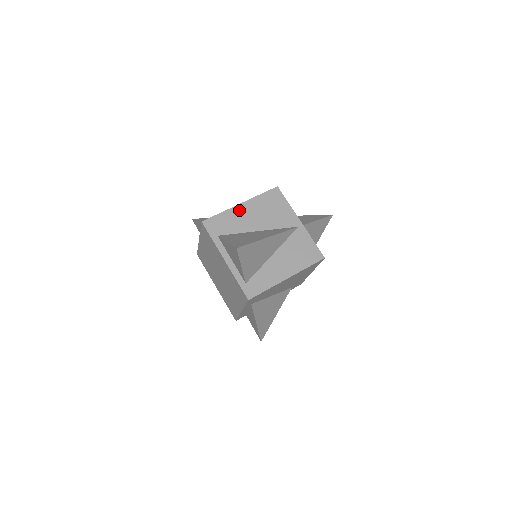
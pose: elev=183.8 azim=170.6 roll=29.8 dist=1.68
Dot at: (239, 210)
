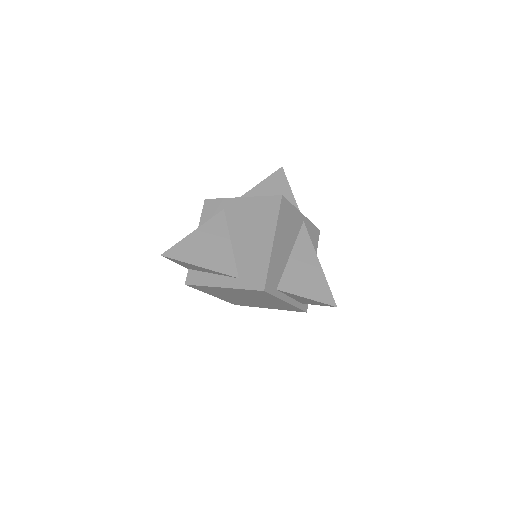
Dot at: (275, 250)
